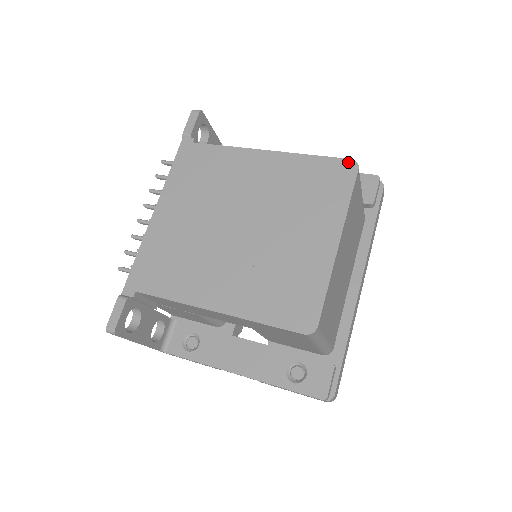
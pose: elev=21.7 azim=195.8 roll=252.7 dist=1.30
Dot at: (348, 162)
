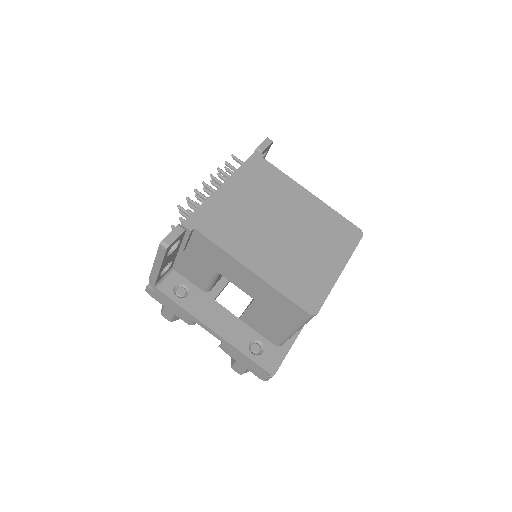
Dot at: (358, 229)
